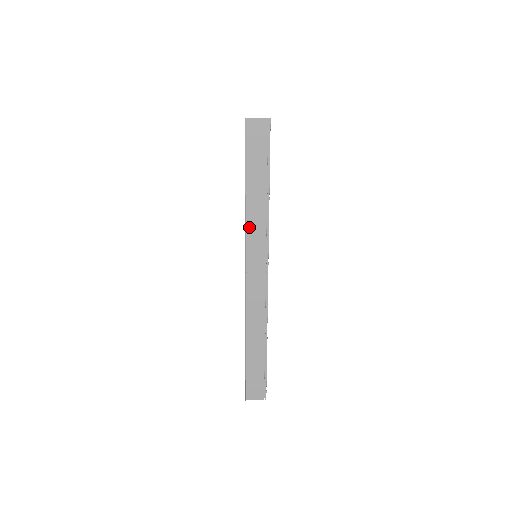
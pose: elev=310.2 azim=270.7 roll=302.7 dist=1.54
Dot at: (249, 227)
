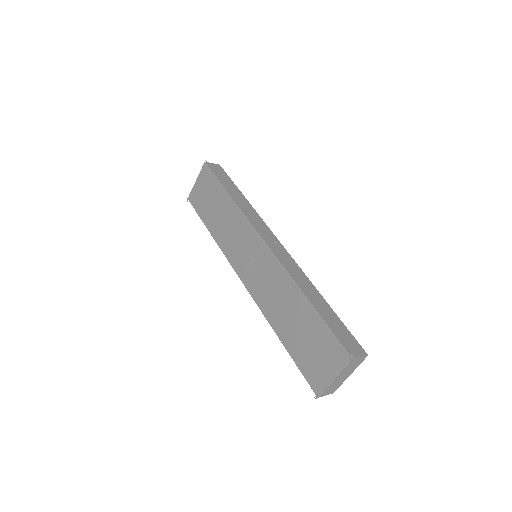
Dot at: (246, 214)
